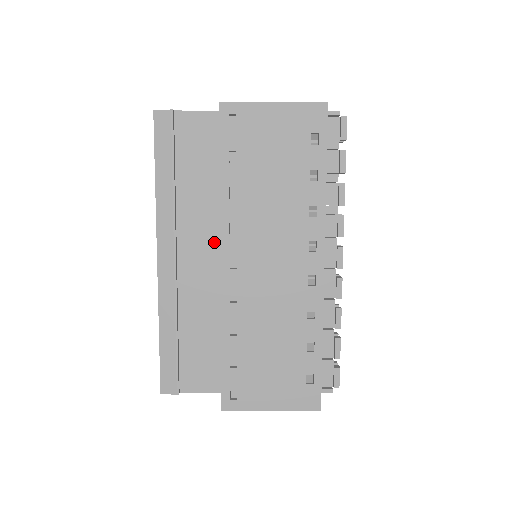
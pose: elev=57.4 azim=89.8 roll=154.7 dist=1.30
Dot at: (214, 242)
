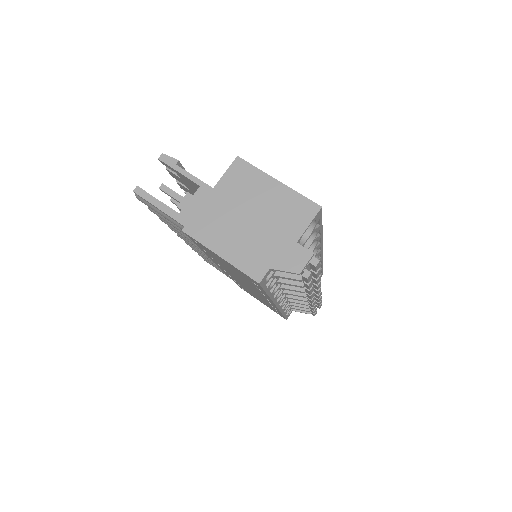
Dot at: occluded
